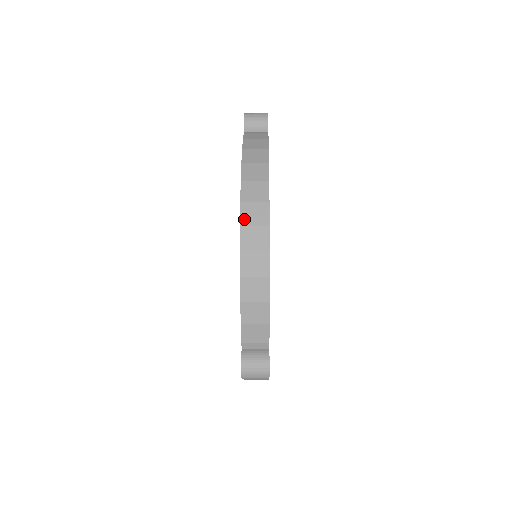
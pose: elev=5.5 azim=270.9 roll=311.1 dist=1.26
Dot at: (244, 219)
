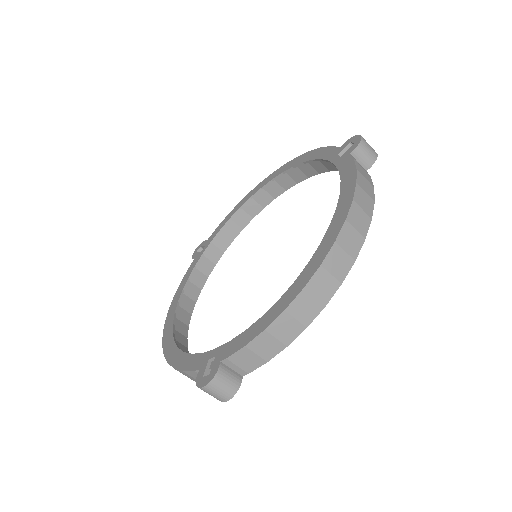
Dot at: (328, 261)
